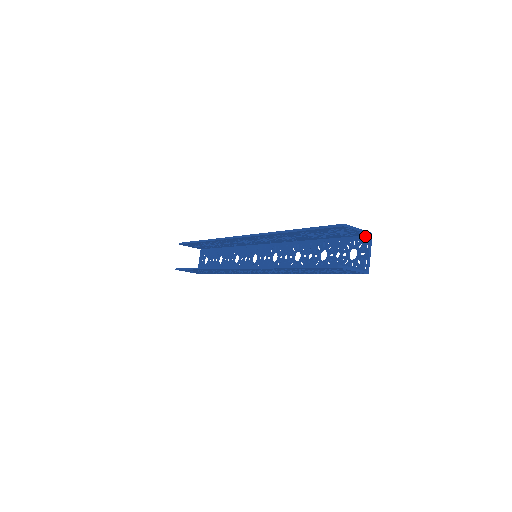
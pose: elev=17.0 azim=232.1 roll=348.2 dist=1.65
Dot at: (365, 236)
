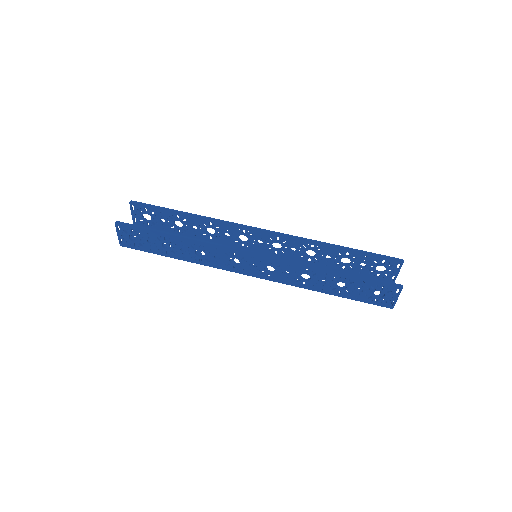
Dot at: occluded
